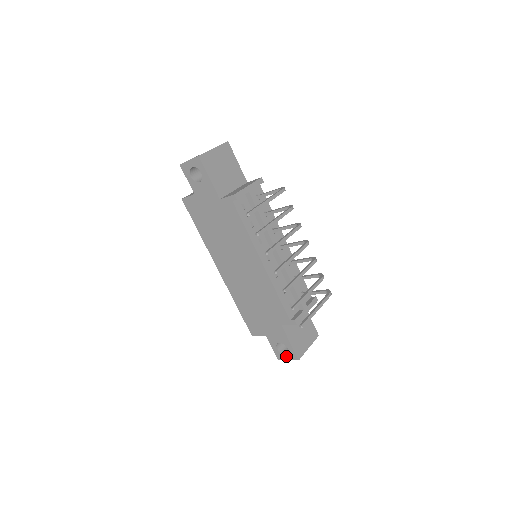
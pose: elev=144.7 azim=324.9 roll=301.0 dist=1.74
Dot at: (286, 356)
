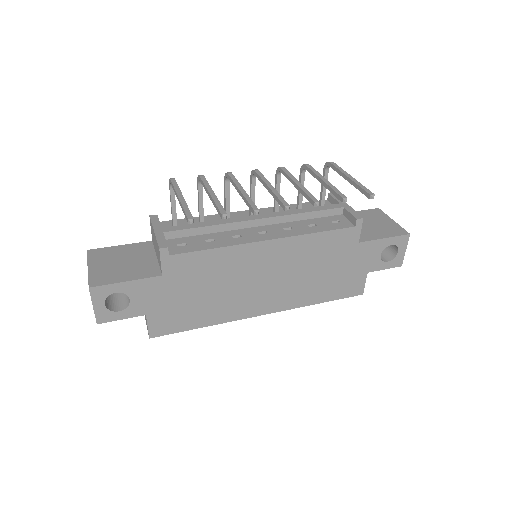
Dot at: (400, 252)
